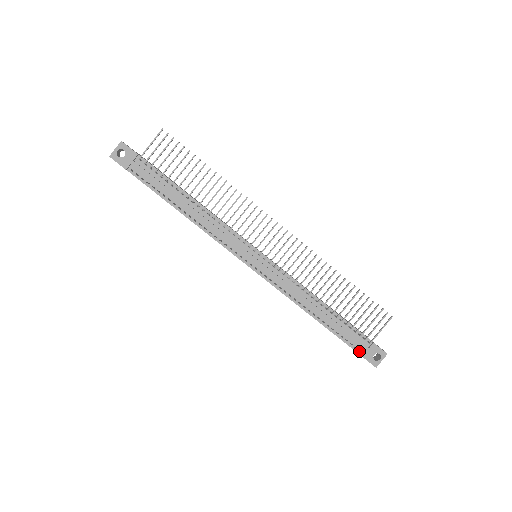
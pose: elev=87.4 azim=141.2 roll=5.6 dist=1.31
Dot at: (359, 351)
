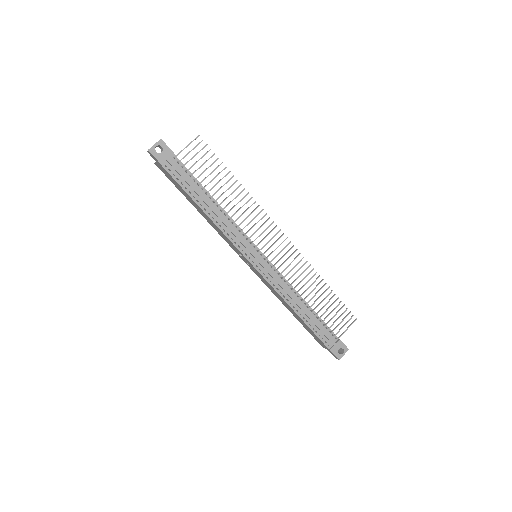
Dot at: (328, 345)
